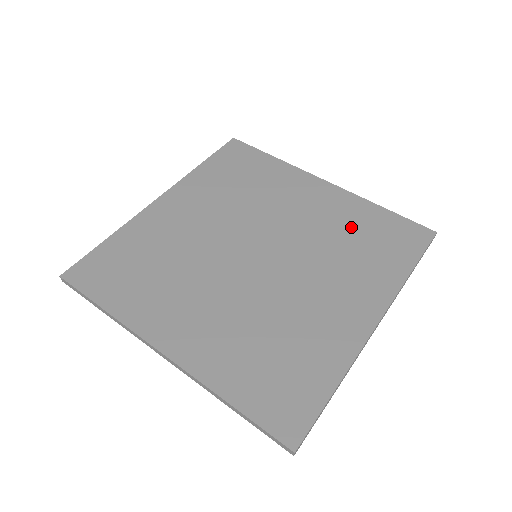
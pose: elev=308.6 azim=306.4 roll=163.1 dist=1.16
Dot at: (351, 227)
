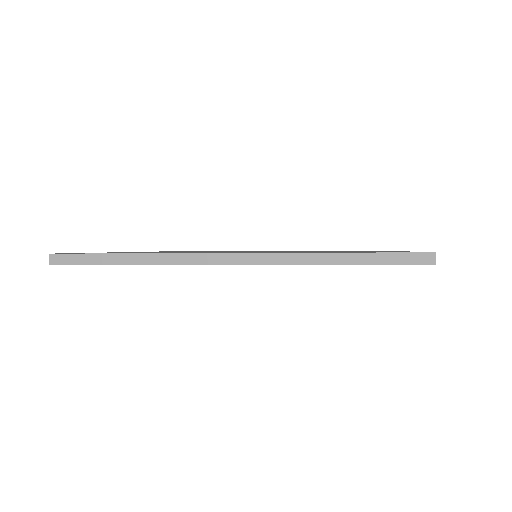
Dot at: occluded
